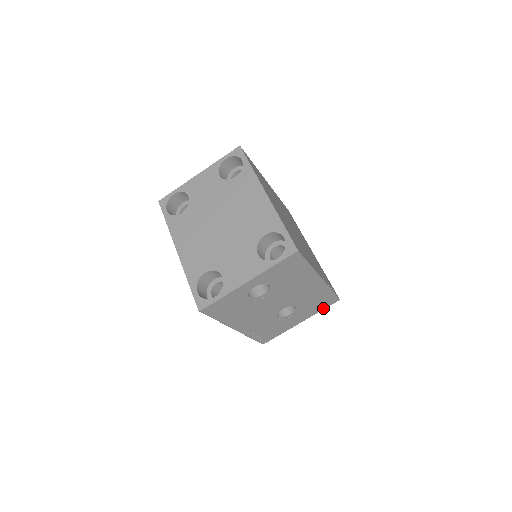
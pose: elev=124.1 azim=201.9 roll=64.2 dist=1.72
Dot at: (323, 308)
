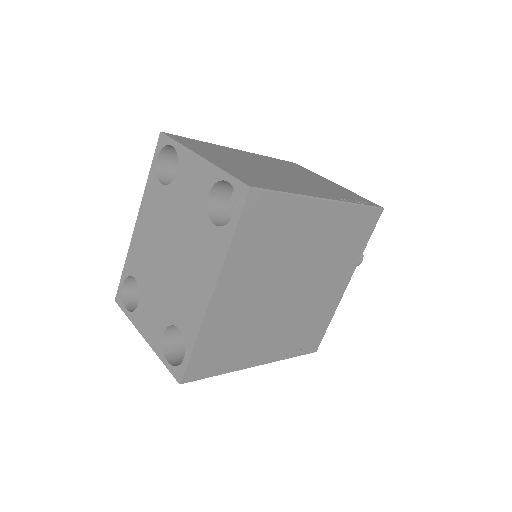
Dot at: occluded
